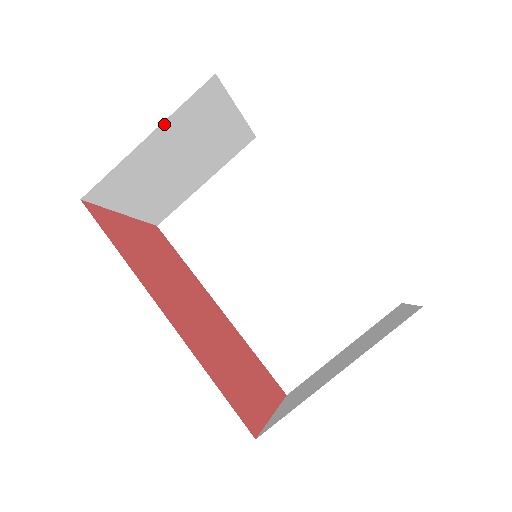
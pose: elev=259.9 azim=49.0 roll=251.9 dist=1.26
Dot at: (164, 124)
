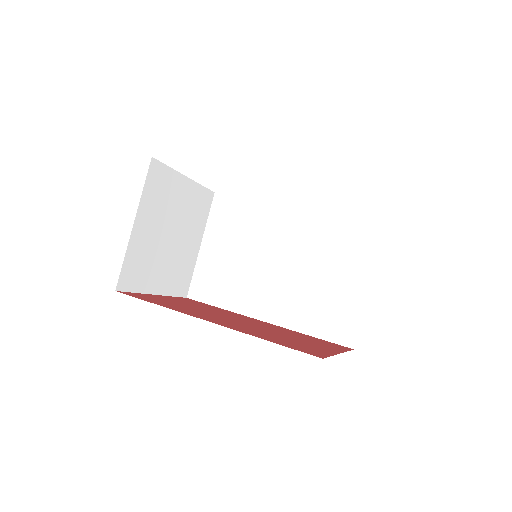
Dot at: (140, 208)
